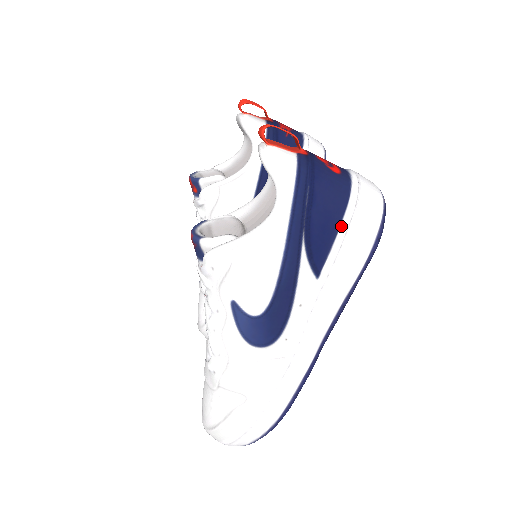
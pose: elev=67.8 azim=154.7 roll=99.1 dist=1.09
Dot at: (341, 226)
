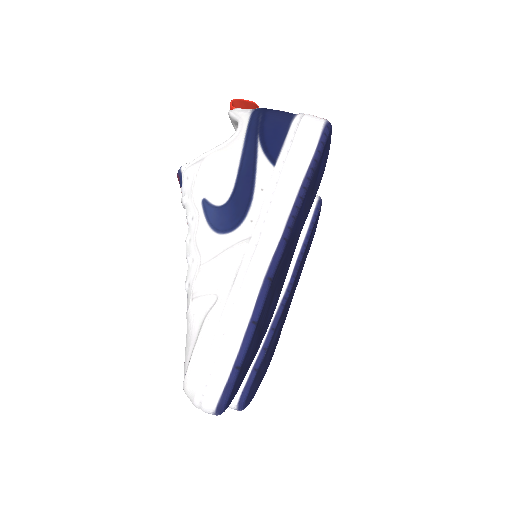
Dot at: (290, 129)
